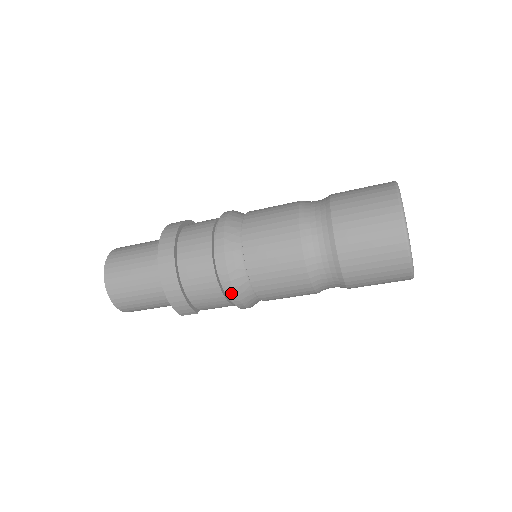
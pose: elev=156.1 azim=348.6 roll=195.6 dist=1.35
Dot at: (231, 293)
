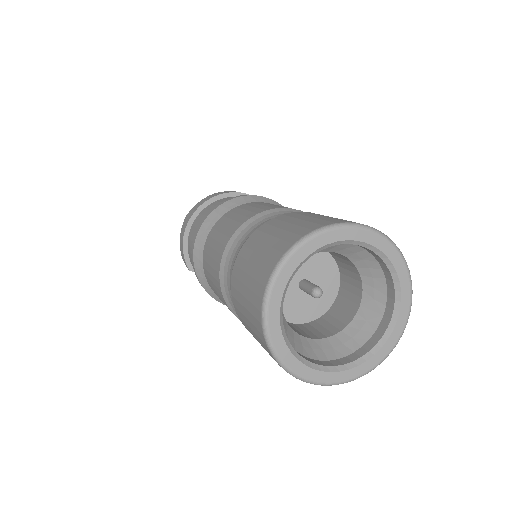
Dot at: (192, 253)
